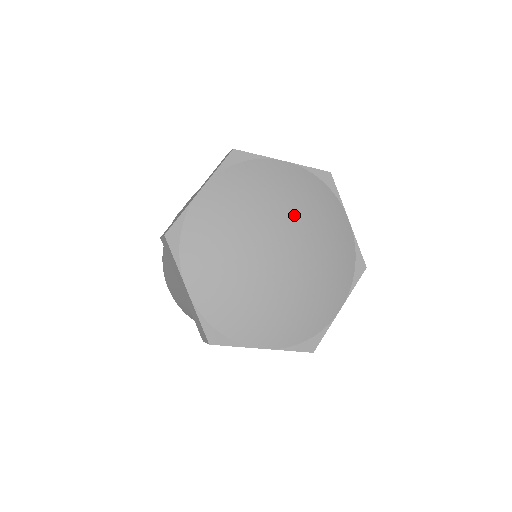
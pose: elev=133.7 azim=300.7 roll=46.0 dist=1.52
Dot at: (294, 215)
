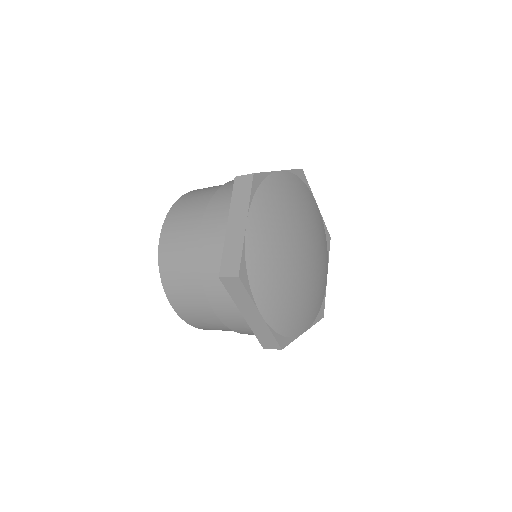
Dot at: (303, 218)
